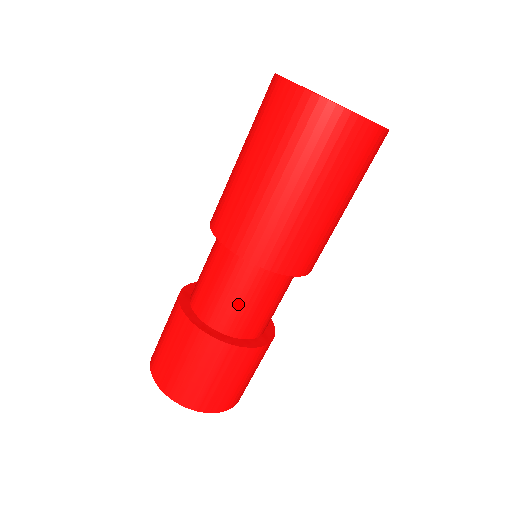
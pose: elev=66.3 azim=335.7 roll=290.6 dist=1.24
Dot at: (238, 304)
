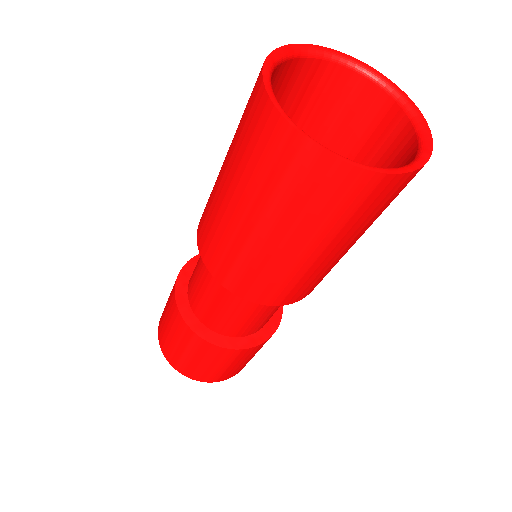
Dot at: occluded
